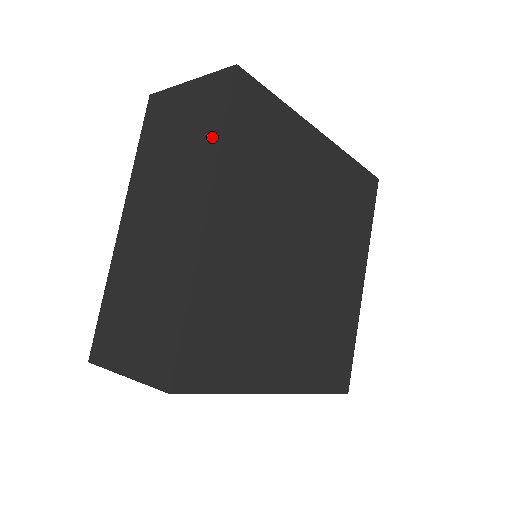
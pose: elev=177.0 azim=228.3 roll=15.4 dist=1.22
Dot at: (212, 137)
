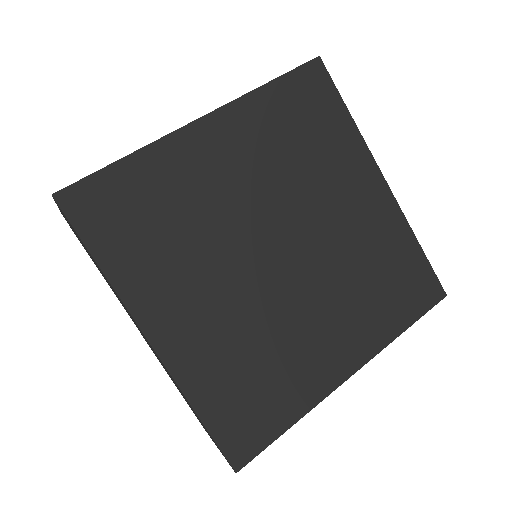
Dot at: occluded
